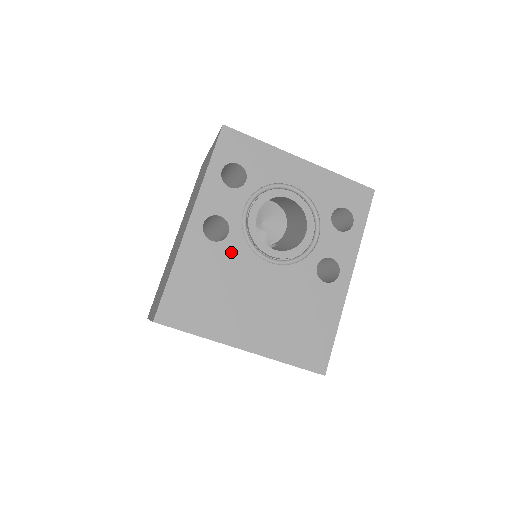
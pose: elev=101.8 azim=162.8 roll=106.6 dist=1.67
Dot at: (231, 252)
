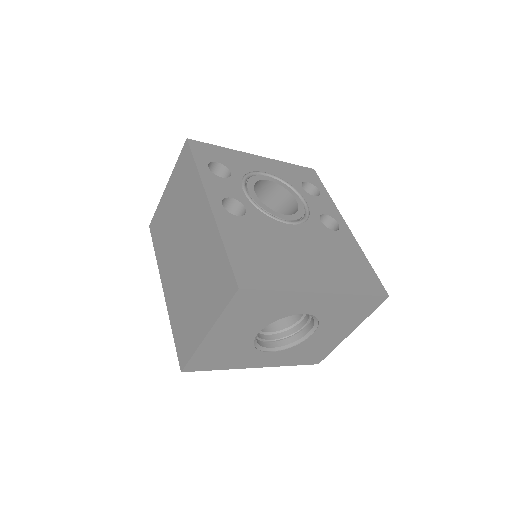
Dot at: (257, 222)
